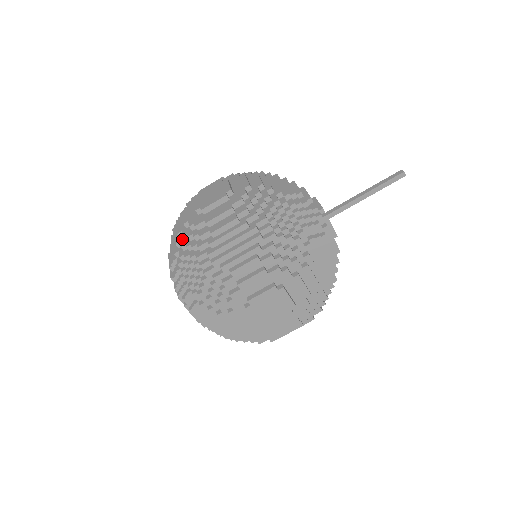
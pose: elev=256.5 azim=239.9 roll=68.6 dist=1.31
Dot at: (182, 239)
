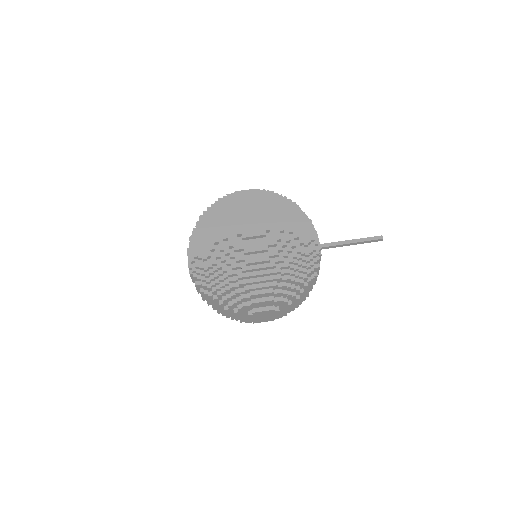
Dot at: (217, 248)
